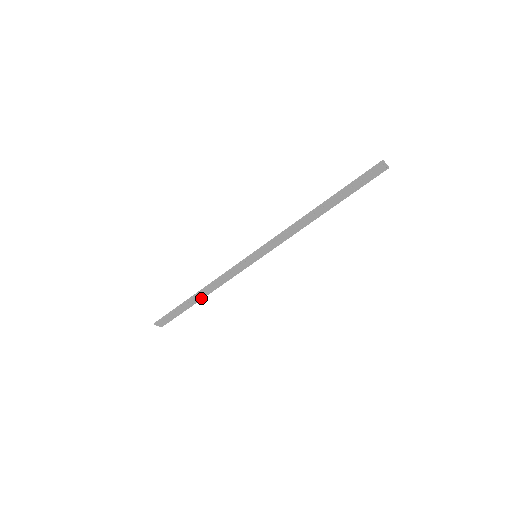
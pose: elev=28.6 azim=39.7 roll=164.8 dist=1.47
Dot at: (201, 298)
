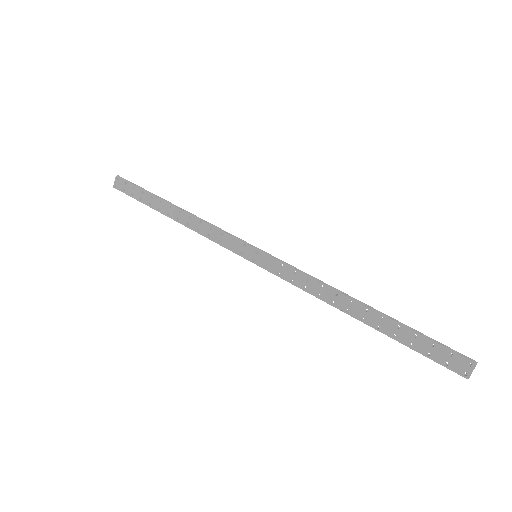
Dot at: (170, 215)
